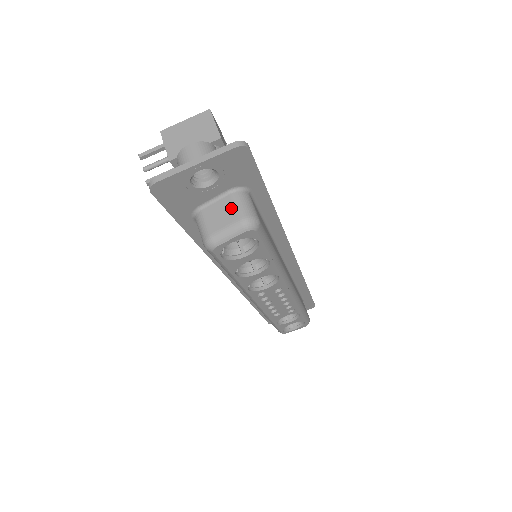
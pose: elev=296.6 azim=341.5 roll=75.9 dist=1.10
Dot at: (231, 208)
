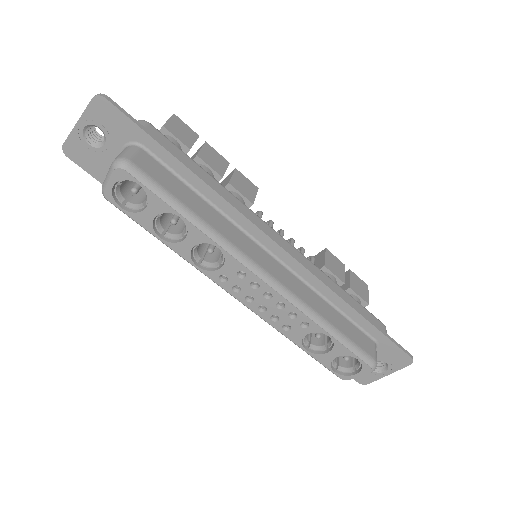
Dot at: occluded
